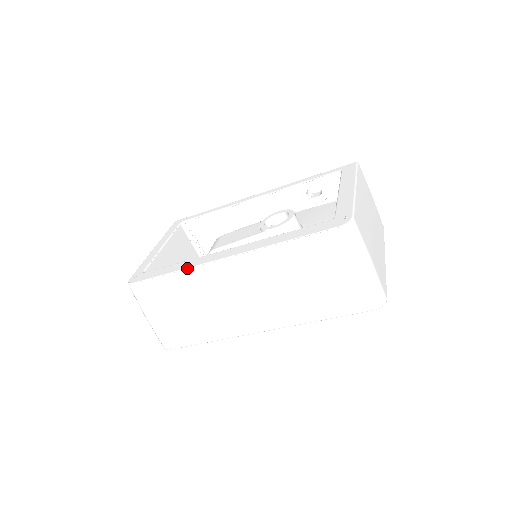
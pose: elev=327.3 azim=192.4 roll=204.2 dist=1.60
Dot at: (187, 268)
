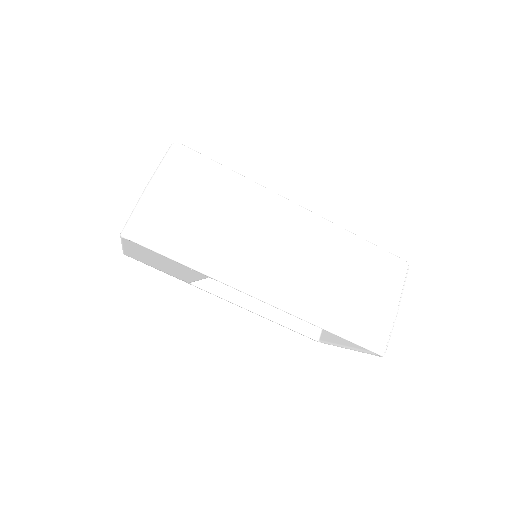
Dot at: occluded
